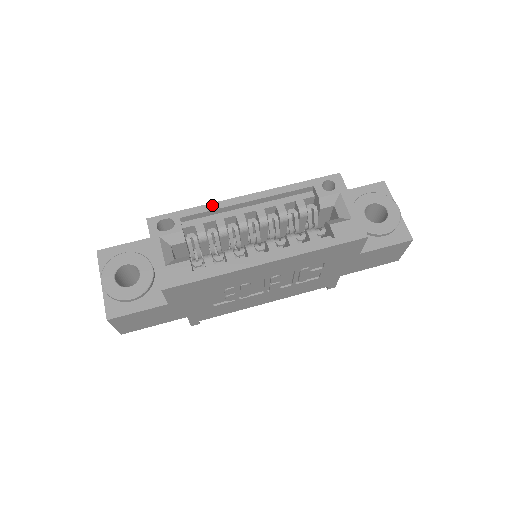
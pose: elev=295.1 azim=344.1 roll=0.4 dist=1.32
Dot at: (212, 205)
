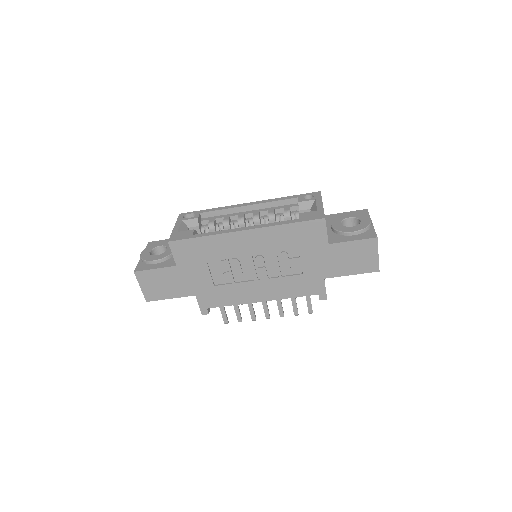
Dot at: (224, 207)
